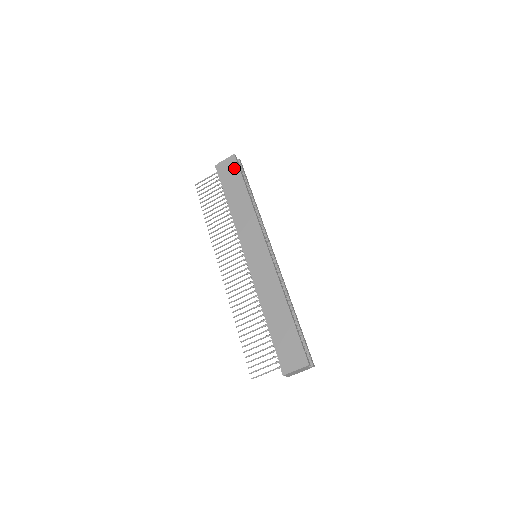
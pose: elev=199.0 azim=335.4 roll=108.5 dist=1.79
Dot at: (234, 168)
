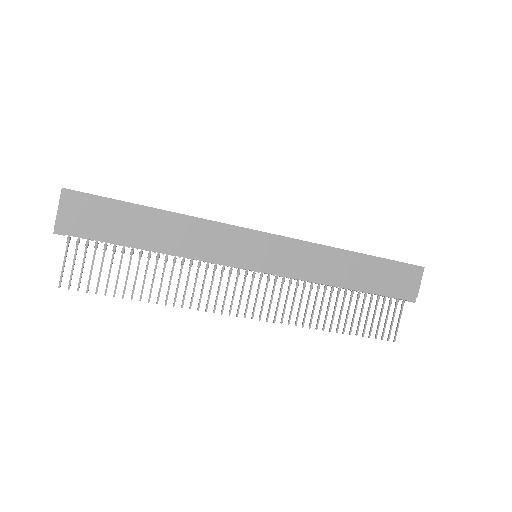
Dot at: (91, 204)
